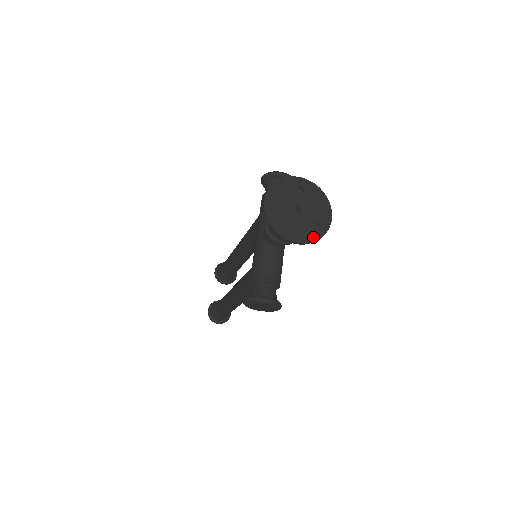
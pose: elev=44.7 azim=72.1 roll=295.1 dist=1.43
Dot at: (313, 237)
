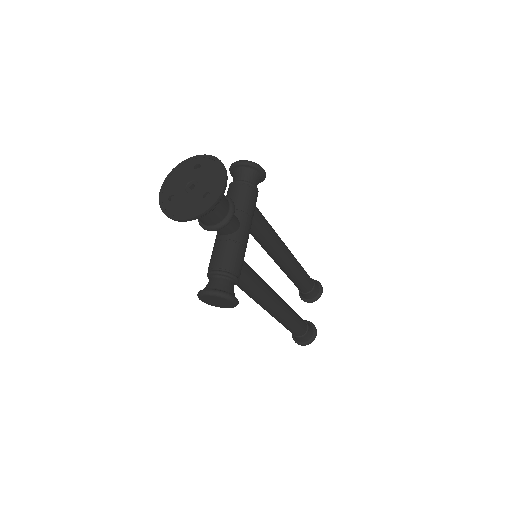
Dot at: (201, 209)
